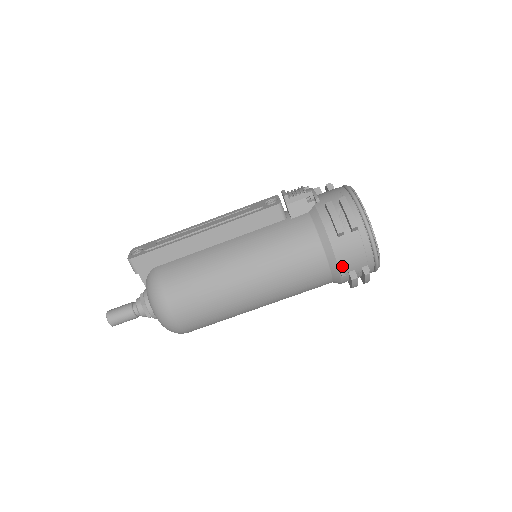
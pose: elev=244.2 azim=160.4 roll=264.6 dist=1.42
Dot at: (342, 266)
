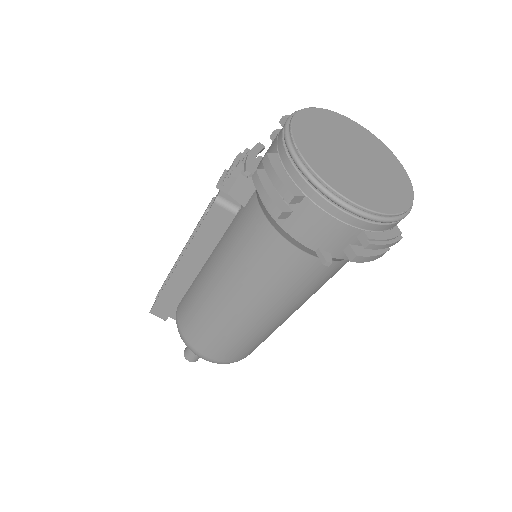
Dot at: (324, 250)
